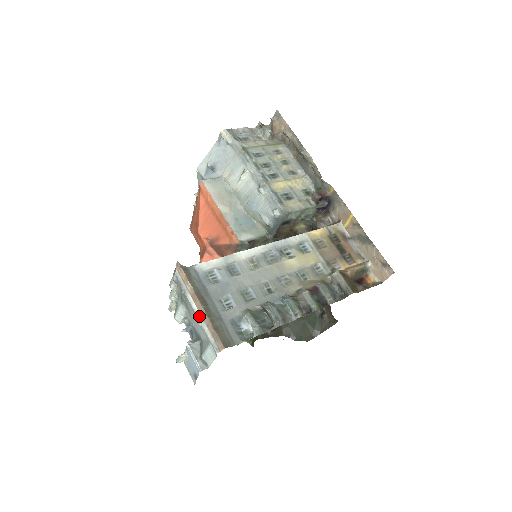
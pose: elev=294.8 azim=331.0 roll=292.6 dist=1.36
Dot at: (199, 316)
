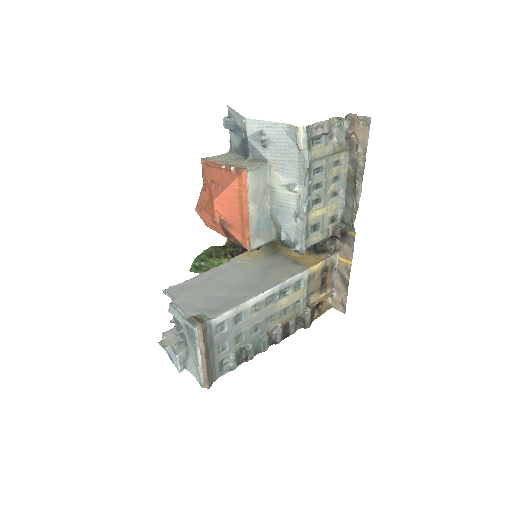
Dot at: (200, 364)
